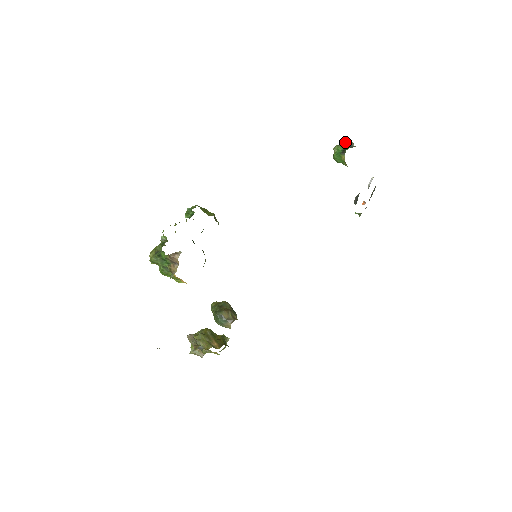
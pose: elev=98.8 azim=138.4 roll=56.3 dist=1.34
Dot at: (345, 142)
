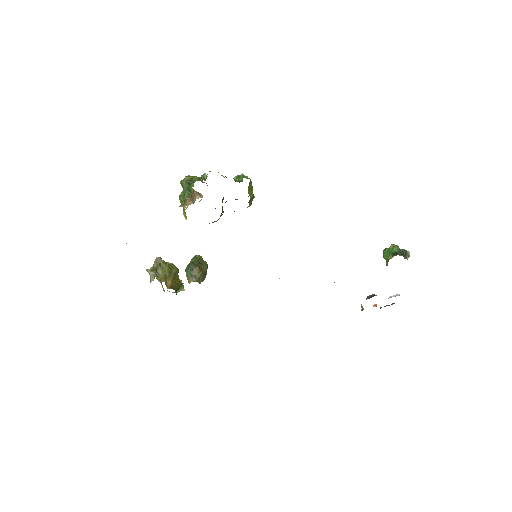
Dot at: occluded
